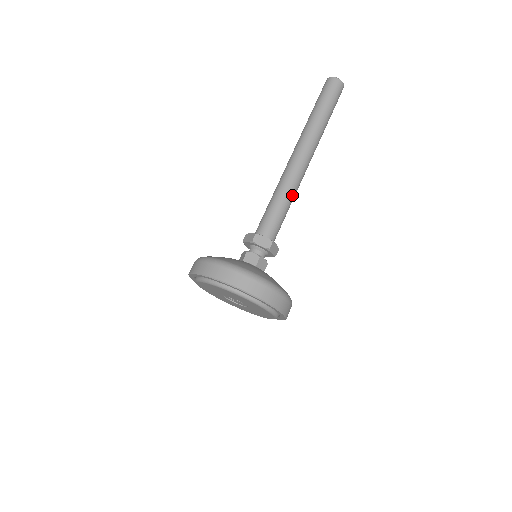
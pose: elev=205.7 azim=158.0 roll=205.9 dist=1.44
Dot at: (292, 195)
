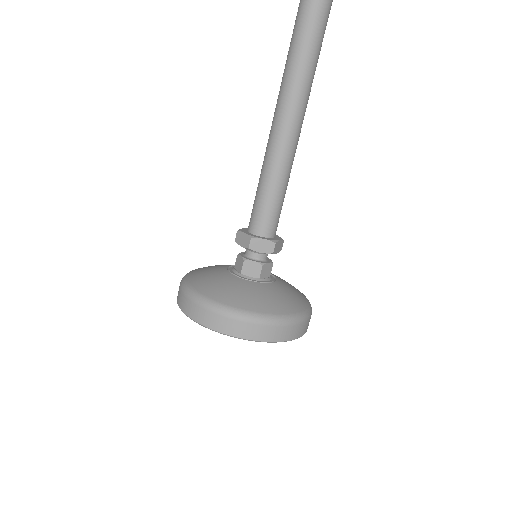
Dot at: (278, 161)
